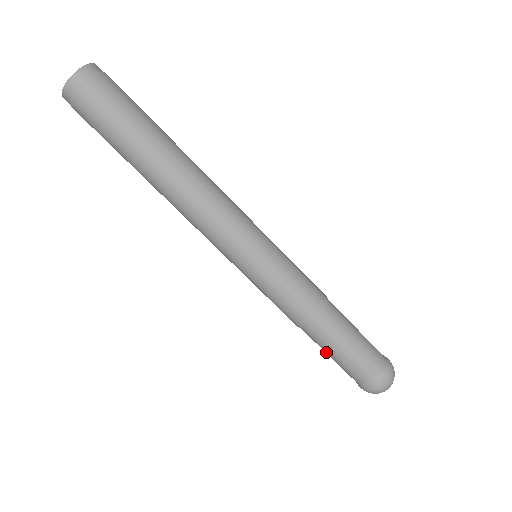
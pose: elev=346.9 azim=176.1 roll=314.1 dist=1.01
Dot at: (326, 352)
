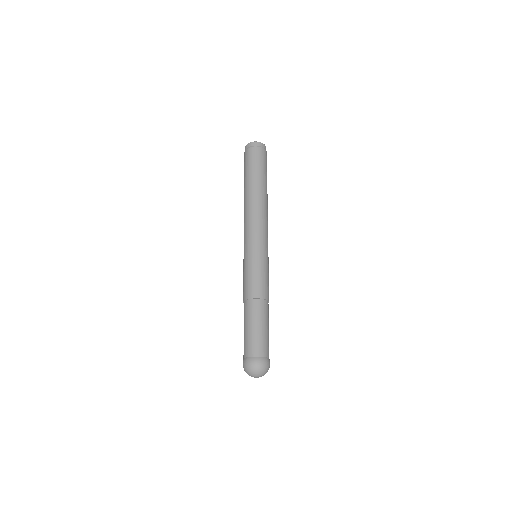
Dot at: (252, 323)
